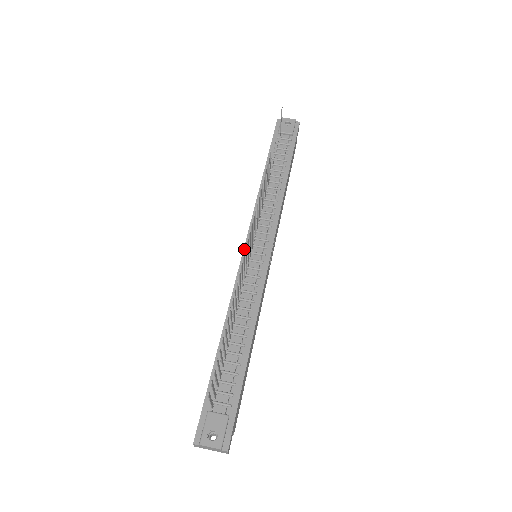
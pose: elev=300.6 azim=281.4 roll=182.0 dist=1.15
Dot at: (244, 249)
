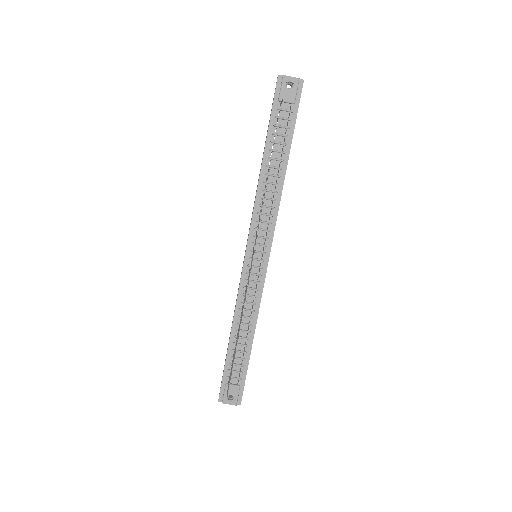
Dot at: (245, 255)
